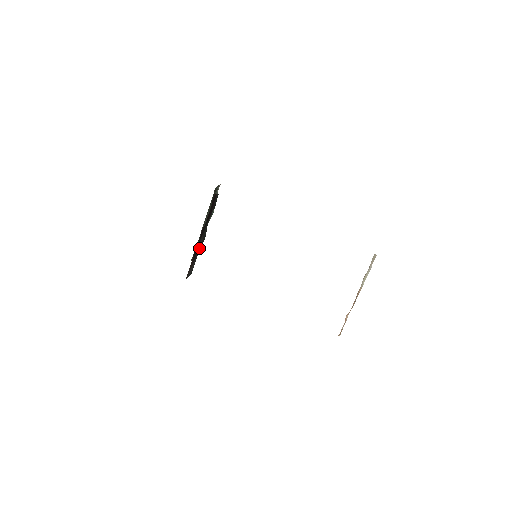
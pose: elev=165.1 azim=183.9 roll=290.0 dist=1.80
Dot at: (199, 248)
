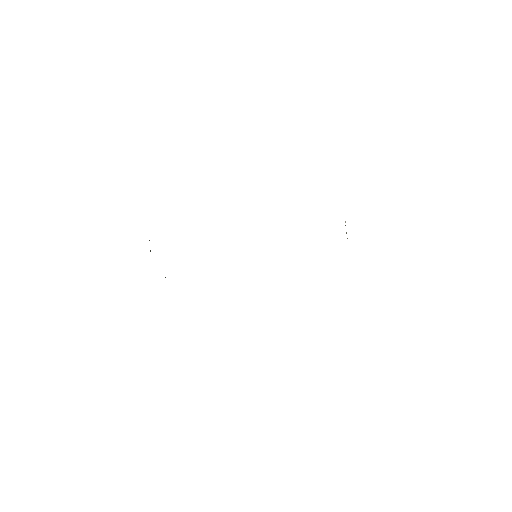
Dot at: occluded
